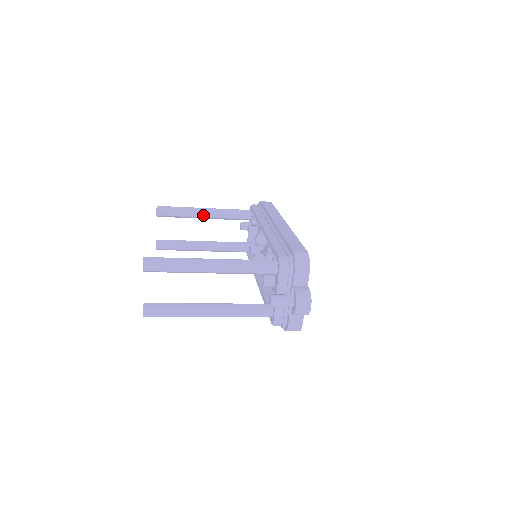
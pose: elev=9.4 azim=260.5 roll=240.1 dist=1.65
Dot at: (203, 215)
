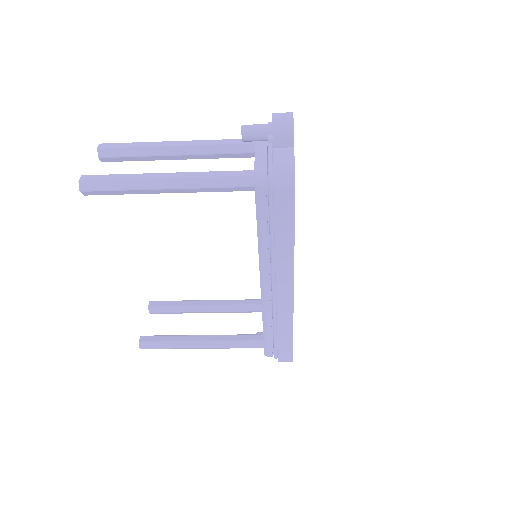
Dot at: (204, 303)
